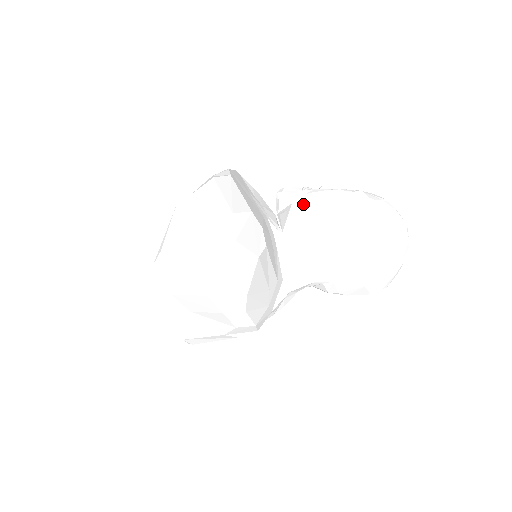
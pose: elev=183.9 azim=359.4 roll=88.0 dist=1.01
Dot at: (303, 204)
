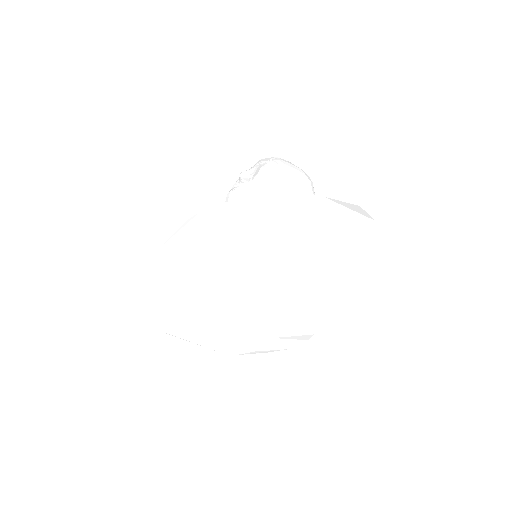
Dot at: (263, 193)
